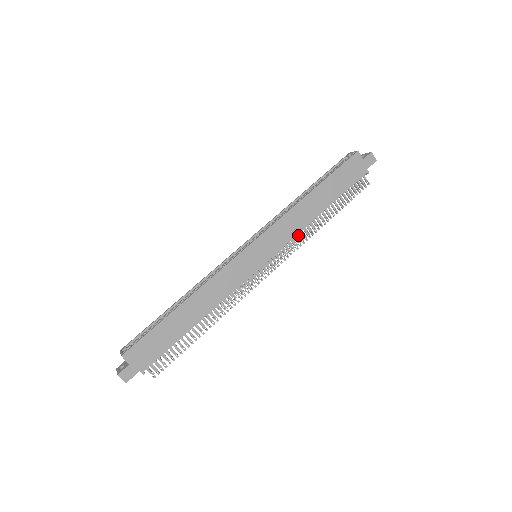
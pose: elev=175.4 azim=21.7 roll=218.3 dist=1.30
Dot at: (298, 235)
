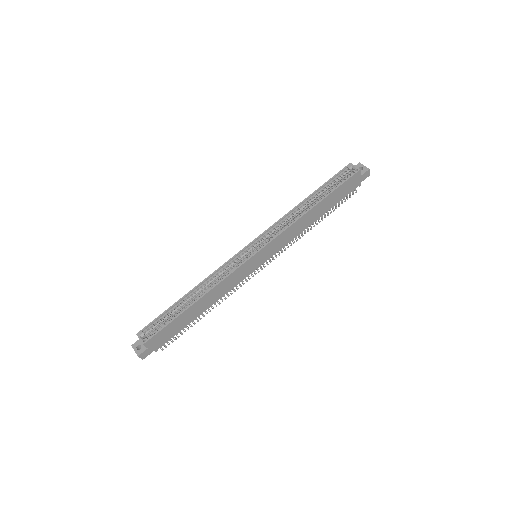
Dot at: (292, 238)
